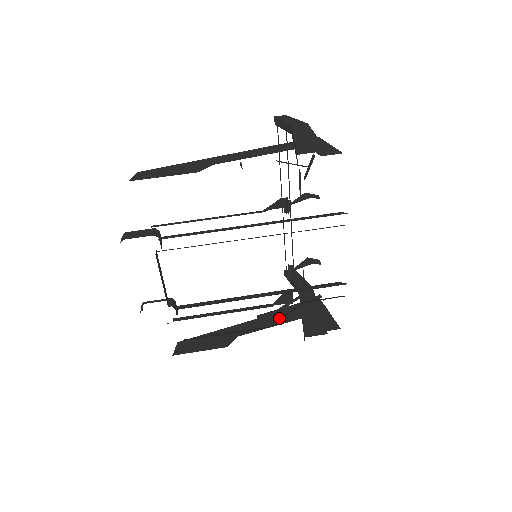
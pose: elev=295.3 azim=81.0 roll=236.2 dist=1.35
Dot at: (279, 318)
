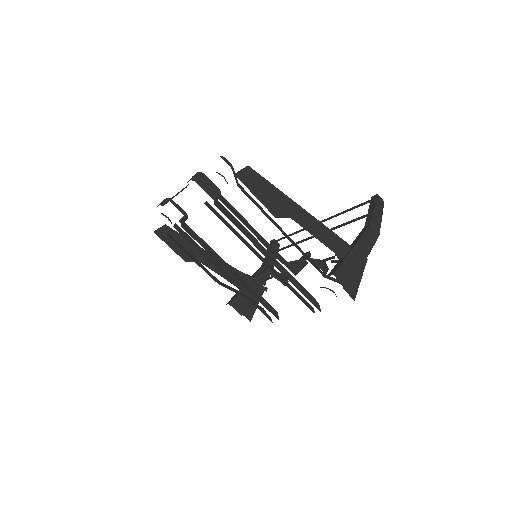
Dot at: occluded
